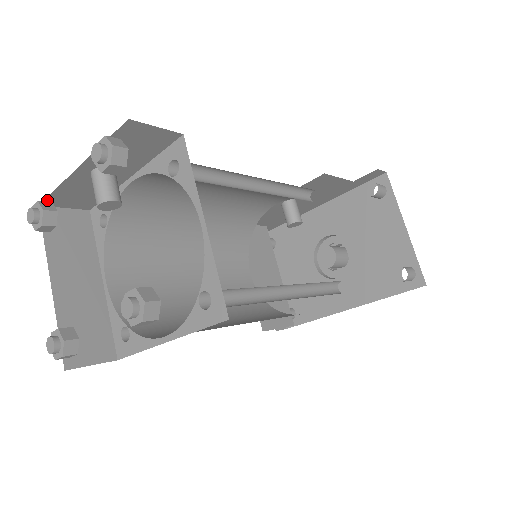
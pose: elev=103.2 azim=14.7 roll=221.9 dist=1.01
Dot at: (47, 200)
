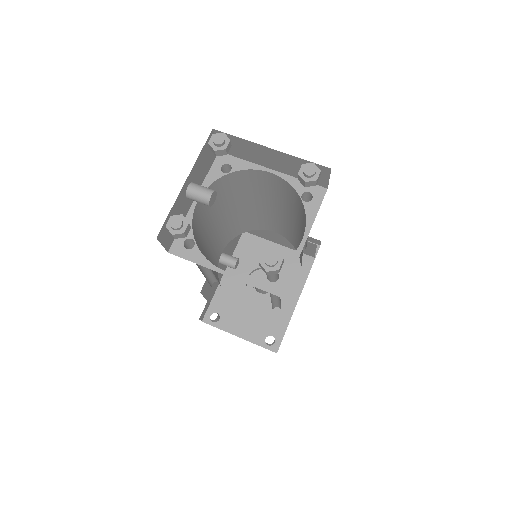
Dot at: (161, 230)
